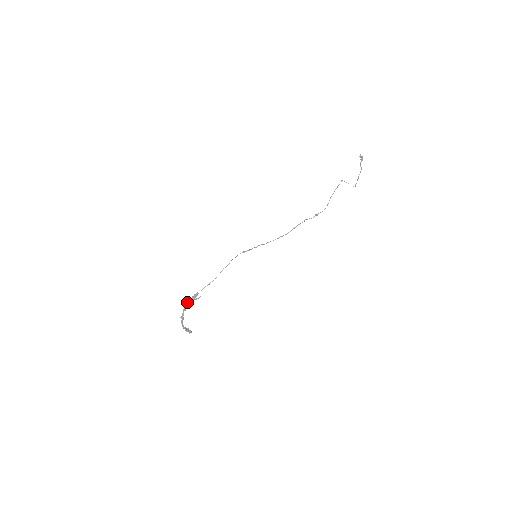
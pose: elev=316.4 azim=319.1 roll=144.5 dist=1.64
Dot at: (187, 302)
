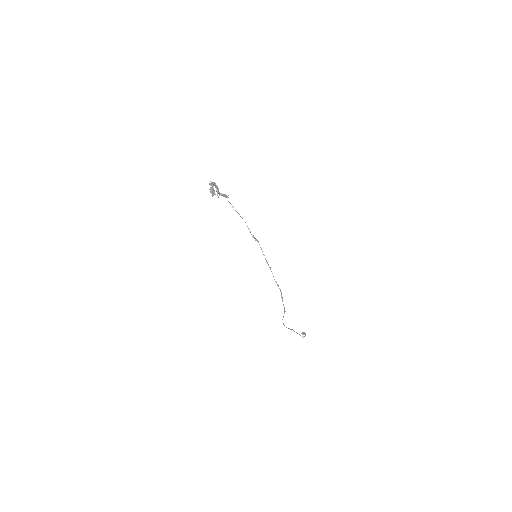
Dot at: (217, 187)
